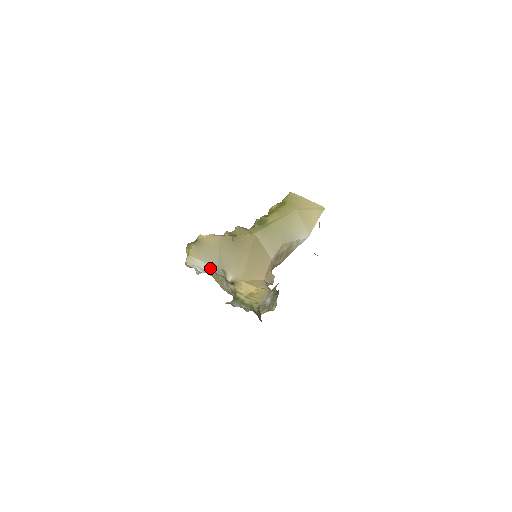
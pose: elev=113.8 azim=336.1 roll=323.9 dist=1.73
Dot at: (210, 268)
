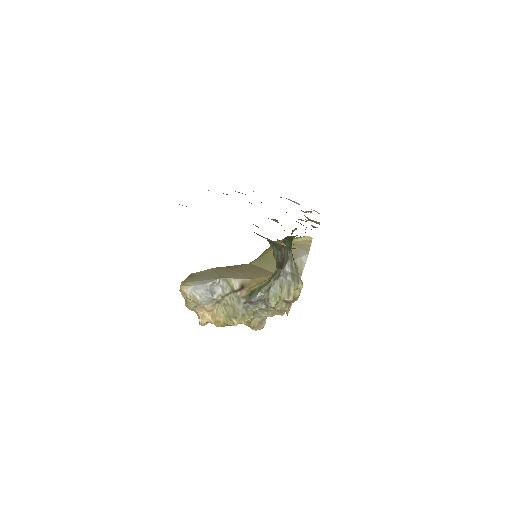
Dot at: (210, 281)
